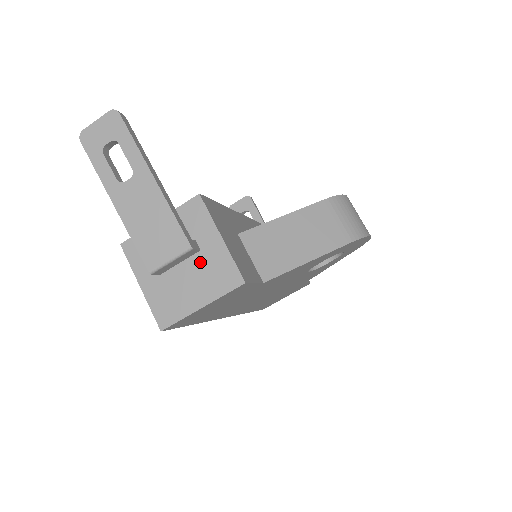
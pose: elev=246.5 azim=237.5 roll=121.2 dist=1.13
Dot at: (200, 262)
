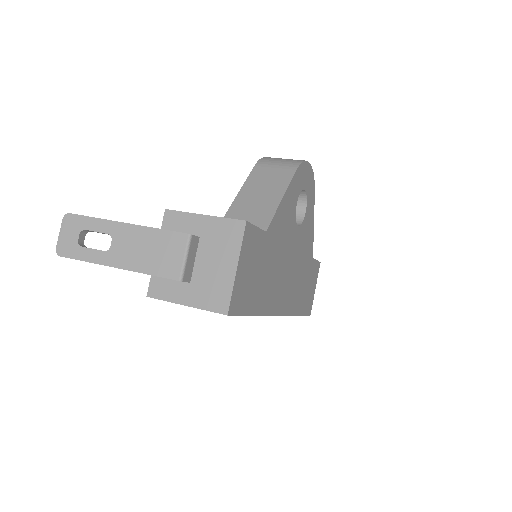
Dot at: (206, 244)
